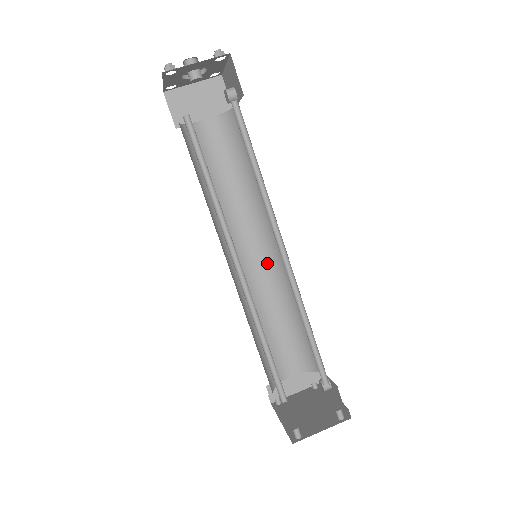
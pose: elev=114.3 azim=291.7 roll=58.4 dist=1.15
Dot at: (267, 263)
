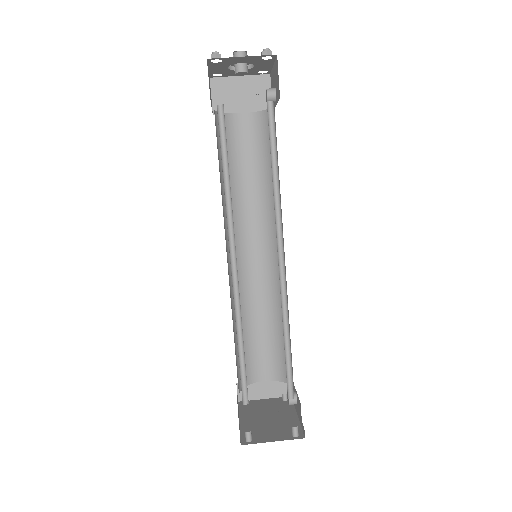
Dot at: (267, 266)
